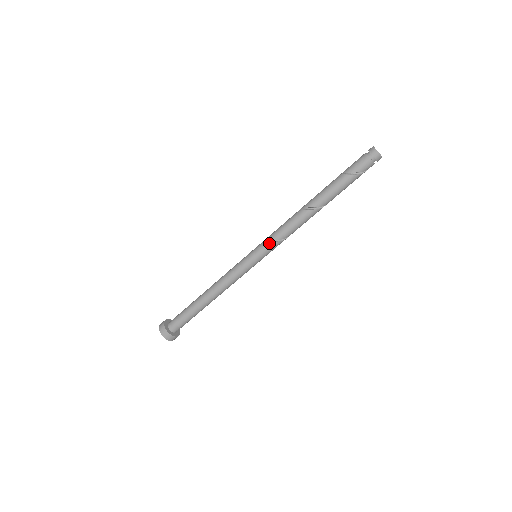
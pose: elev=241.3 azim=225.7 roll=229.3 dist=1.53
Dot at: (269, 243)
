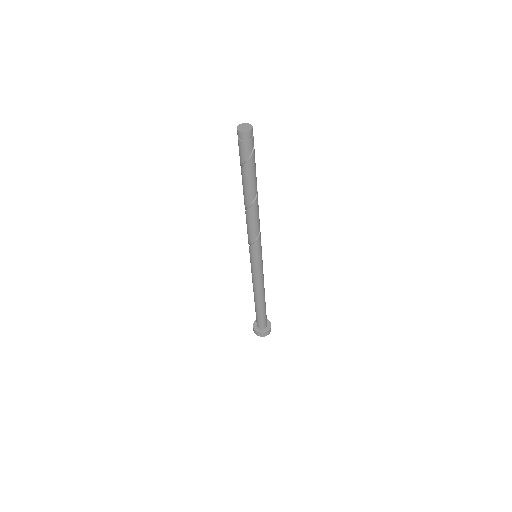
Dot at: (252, 246)
